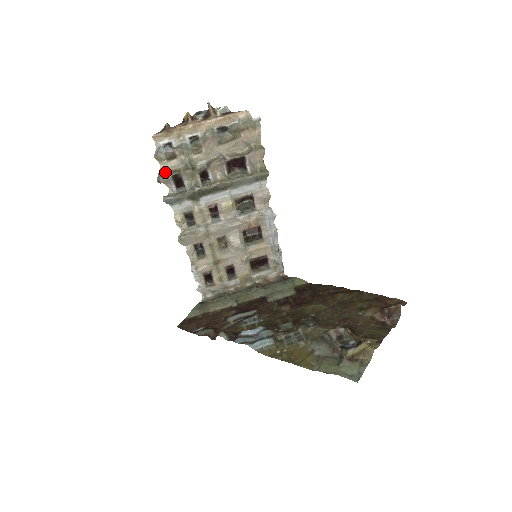
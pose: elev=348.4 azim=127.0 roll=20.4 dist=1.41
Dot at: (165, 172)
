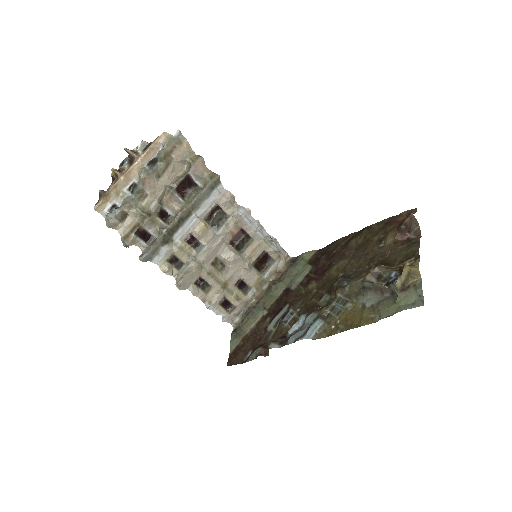
Dot at: (126, 234)
